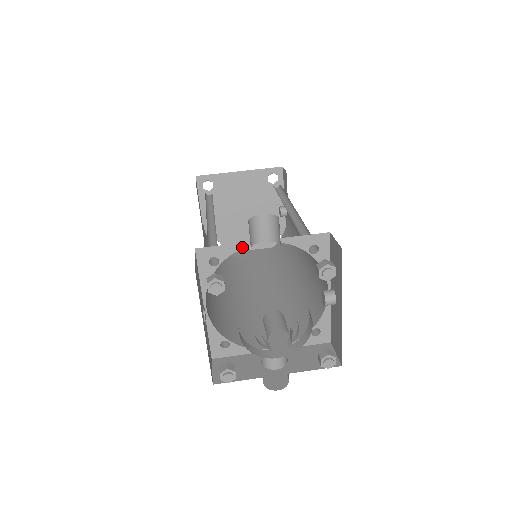
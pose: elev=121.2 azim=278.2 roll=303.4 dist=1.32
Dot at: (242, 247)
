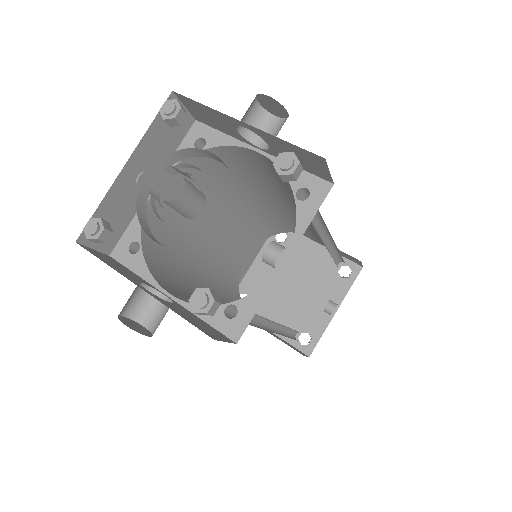
Dot at: (235, 144)
